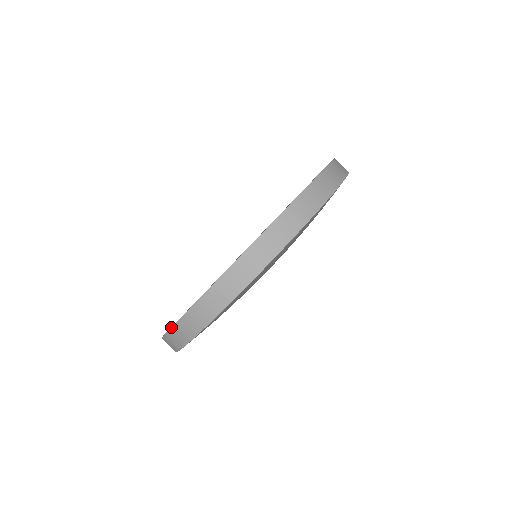
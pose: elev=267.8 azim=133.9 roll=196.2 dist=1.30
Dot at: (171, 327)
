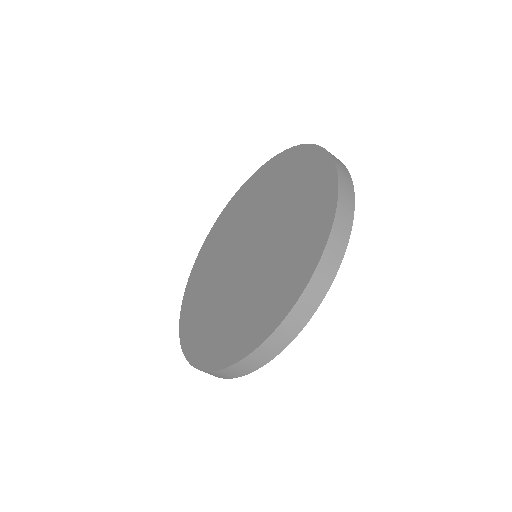
Dot at: (185, 290)
